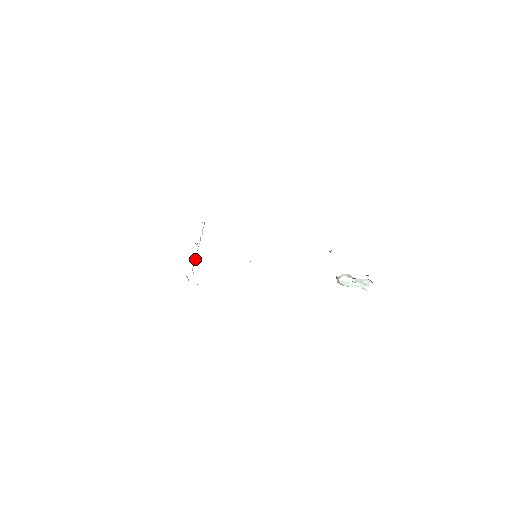
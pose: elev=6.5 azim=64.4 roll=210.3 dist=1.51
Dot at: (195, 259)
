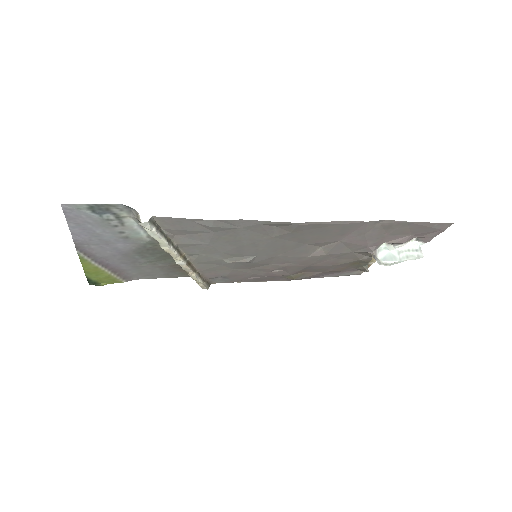
Dot at: occluded
